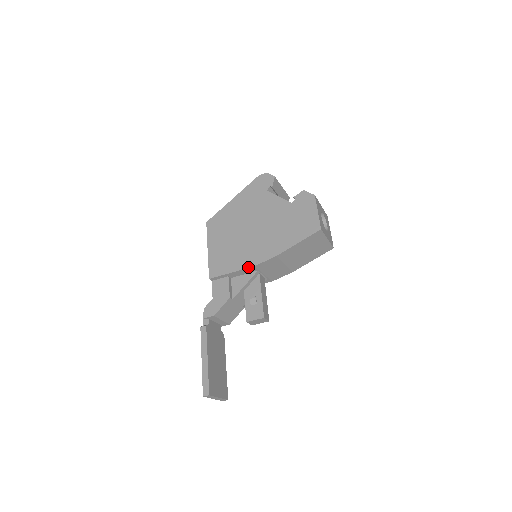
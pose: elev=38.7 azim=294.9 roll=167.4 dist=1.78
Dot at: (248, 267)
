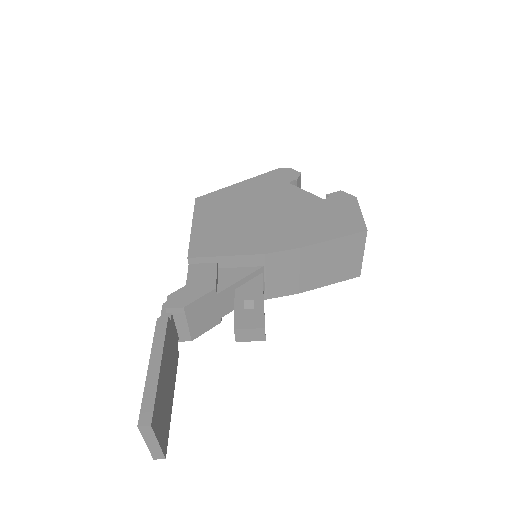
Dot at: (254, 253)
